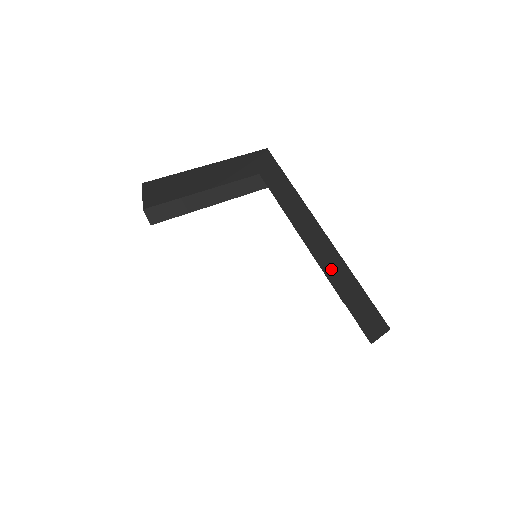
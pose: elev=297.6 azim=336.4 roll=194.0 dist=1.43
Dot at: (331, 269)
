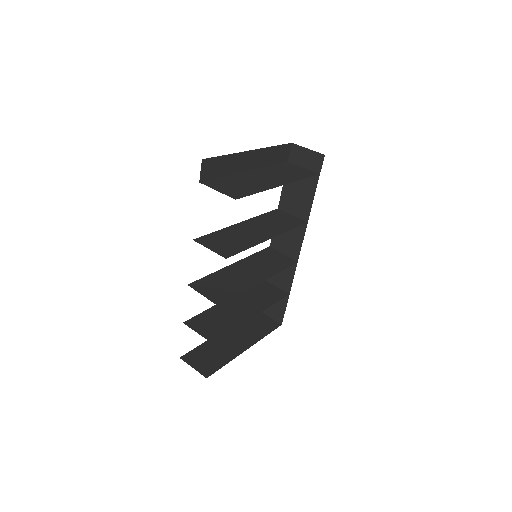
Dot at: occluded
